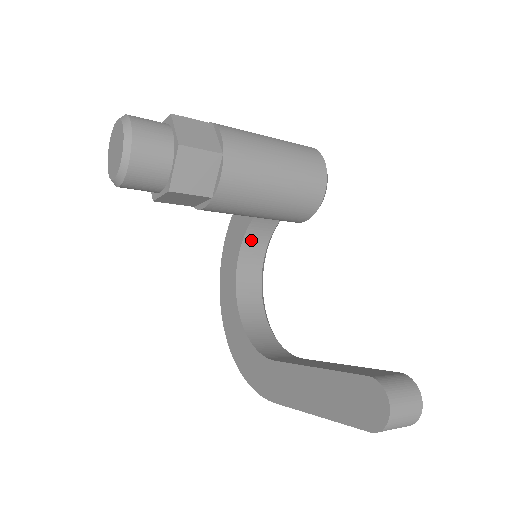
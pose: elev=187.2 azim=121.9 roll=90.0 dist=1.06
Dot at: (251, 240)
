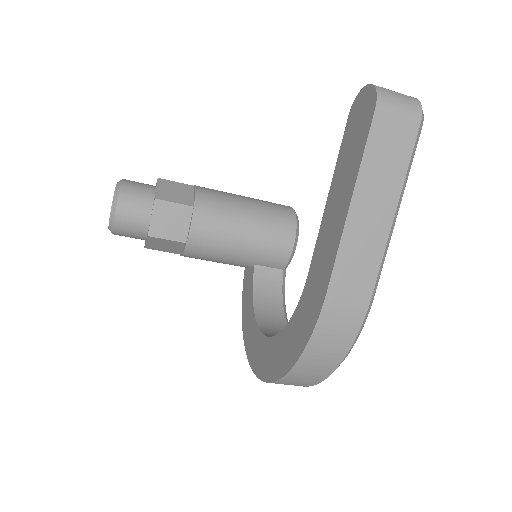
Dot at: (262, 302)
